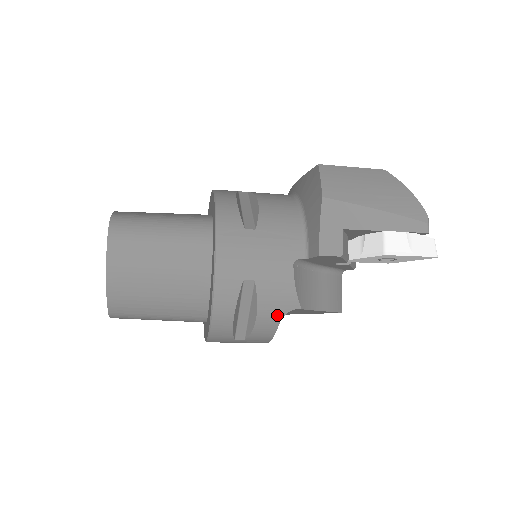
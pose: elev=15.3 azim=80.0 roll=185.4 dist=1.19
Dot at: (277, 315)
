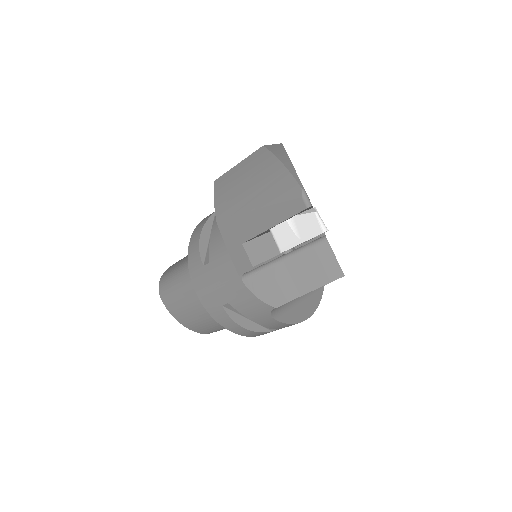
Dot at: (266, 317)
